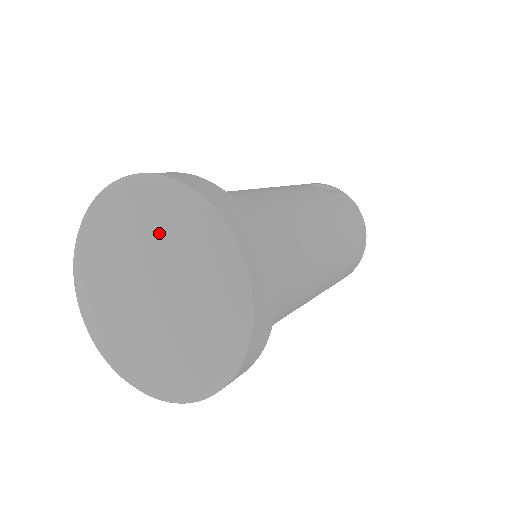
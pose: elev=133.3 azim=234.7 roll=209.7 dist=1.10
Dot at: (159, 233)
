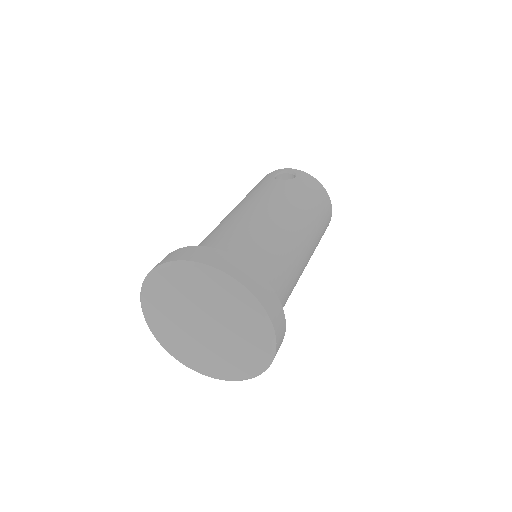
Dot at: (195, 293)
